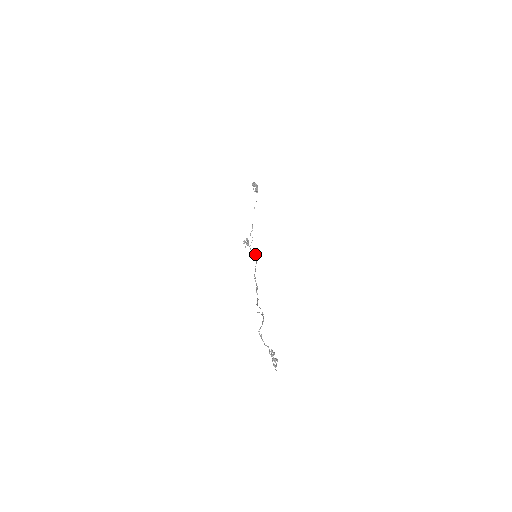
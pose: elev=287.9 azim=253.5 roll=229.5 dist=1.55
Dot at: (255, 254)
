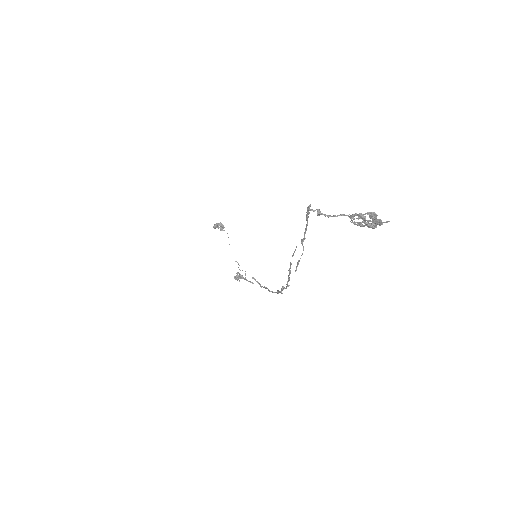
Dot at: (257, 282)
